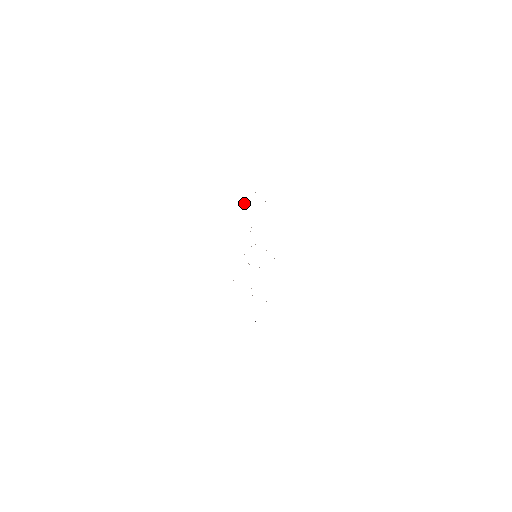
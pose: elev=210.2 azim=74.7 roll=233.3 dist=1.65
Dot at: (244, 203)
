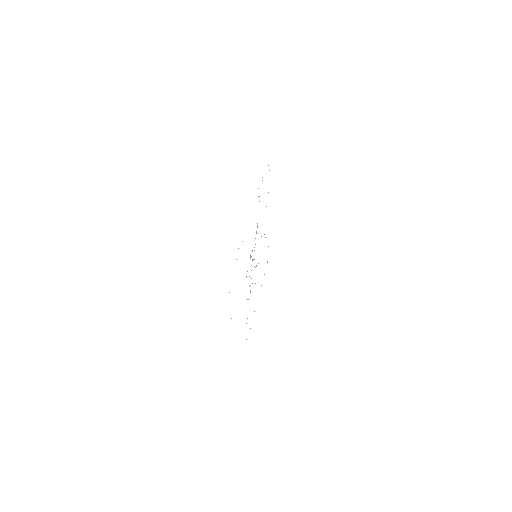
Dot at: occluded
